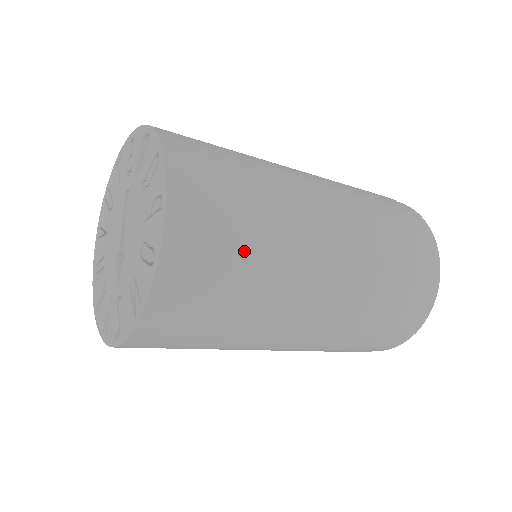
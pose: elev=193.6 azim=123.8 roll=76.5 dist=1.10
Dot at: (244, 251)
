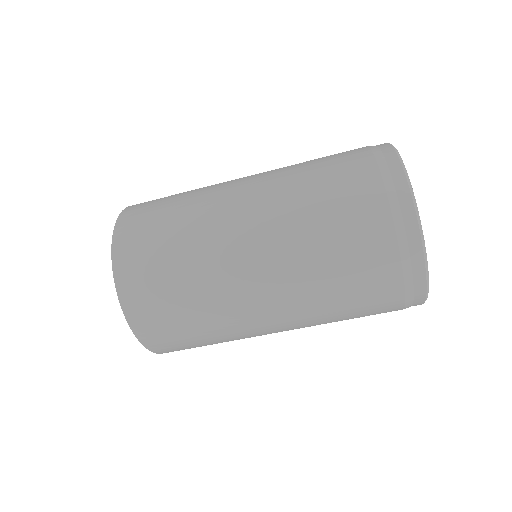
Dot at: (168, 222)
